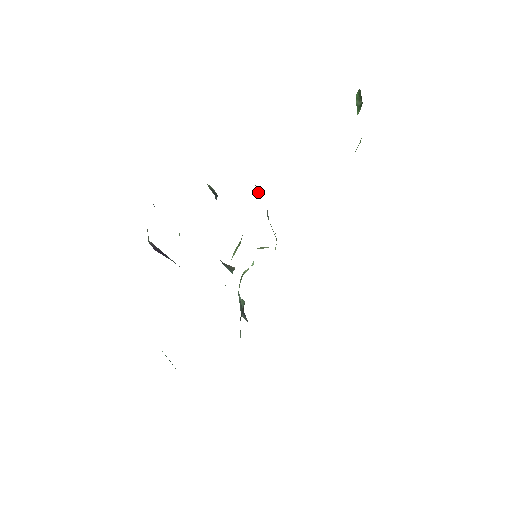
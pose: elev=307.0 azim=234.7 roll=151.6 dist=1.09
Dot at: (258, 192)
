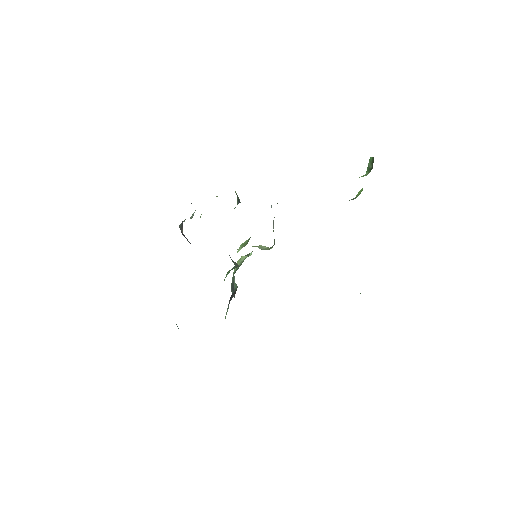
Dot at: occluded
